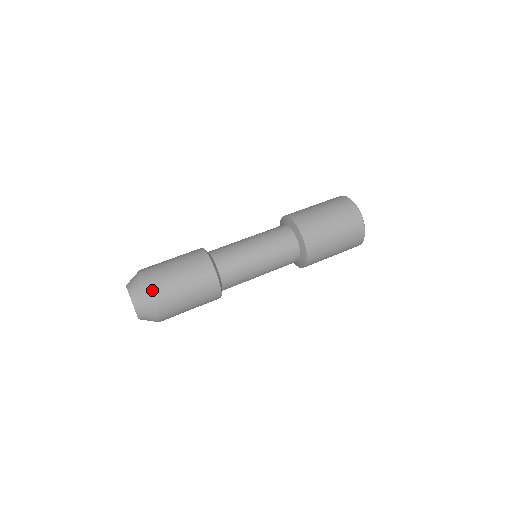
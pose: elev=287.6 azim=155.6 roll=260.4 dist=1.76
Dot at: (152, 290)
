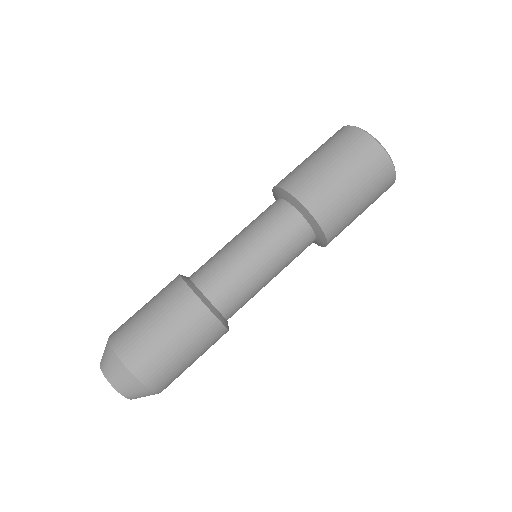
Dot at: (124, 356)
